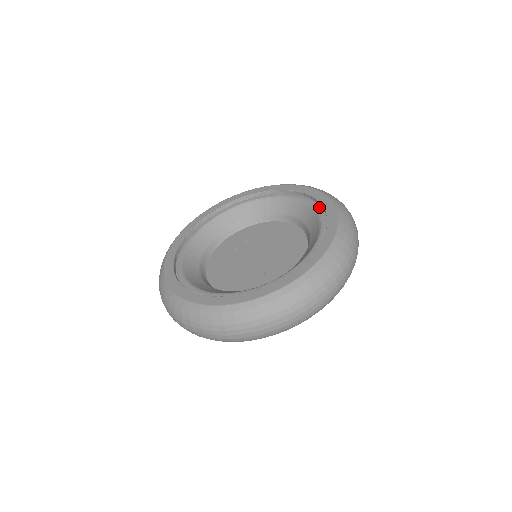
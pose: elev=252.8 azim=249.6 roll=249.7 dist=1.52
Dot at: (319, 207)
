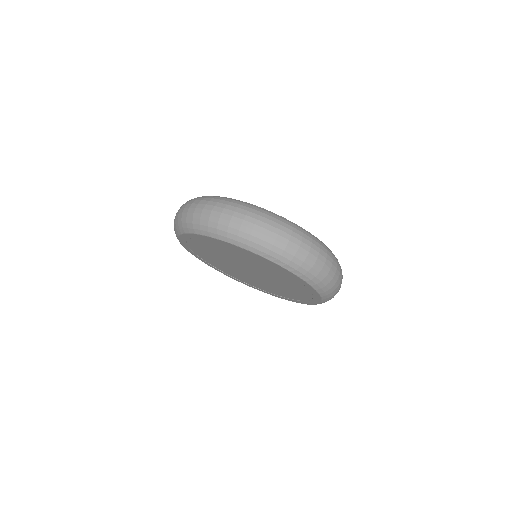
Dot at: occluded
